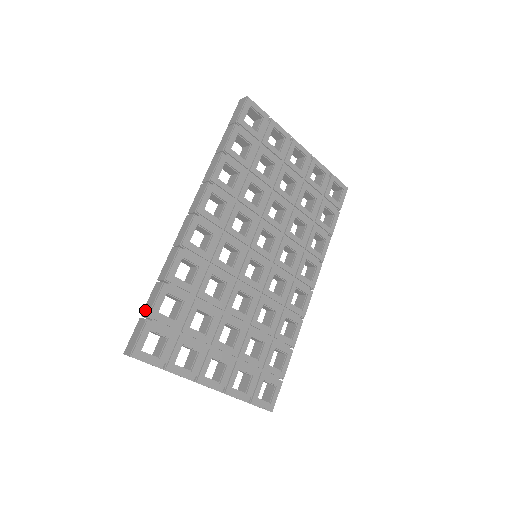
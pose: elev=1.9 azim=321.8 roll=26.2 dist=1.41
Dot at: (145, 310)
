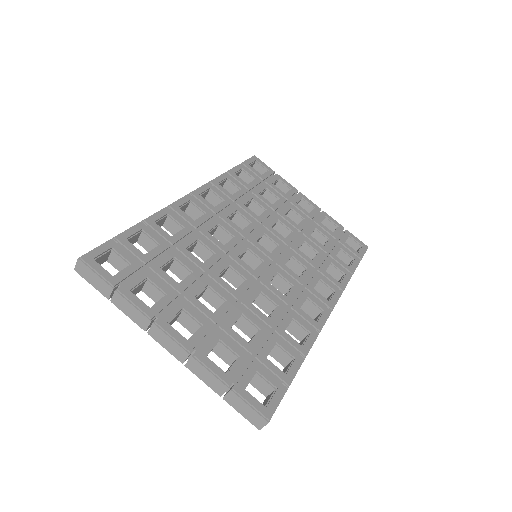
Dot at: occluded
